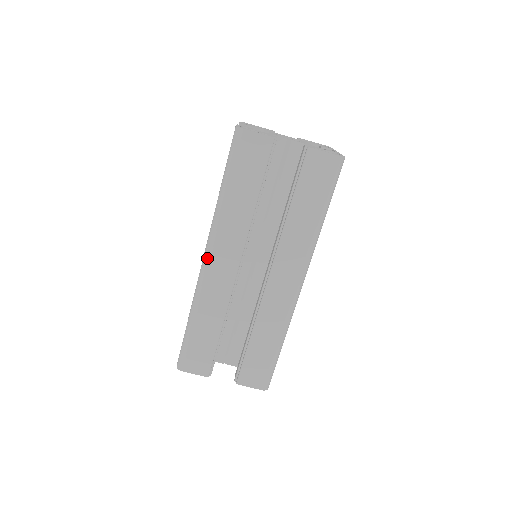
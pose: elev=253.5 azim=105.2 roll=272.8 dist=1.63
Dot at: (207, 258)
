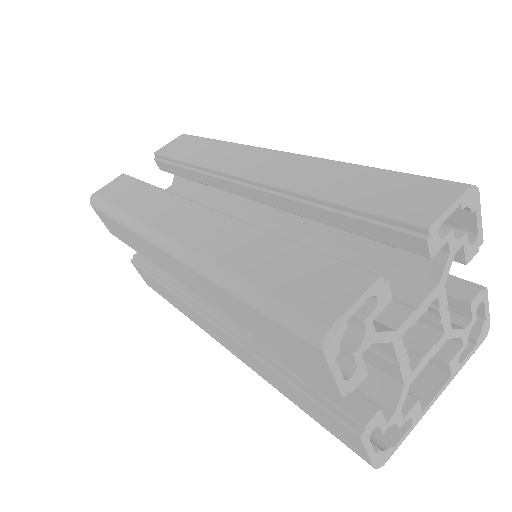
Dot at: (164, 248)
